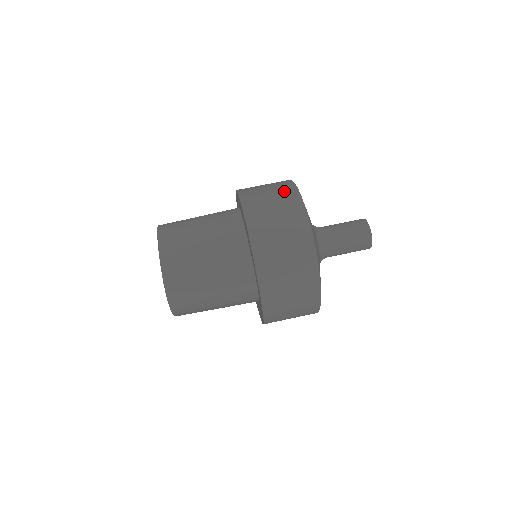
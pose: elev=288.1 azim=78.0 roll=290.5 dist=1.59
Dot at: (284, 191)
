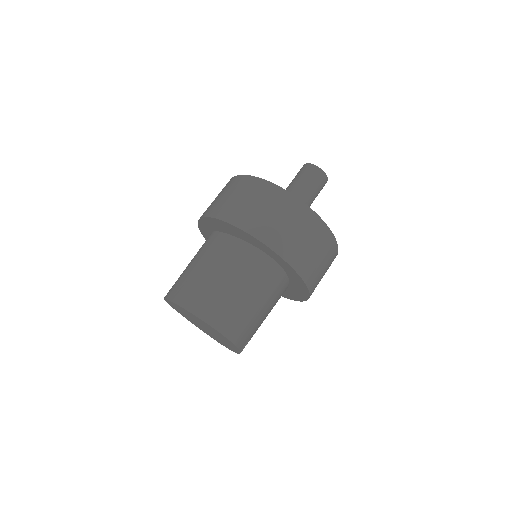
Dot at: (230, 185)
